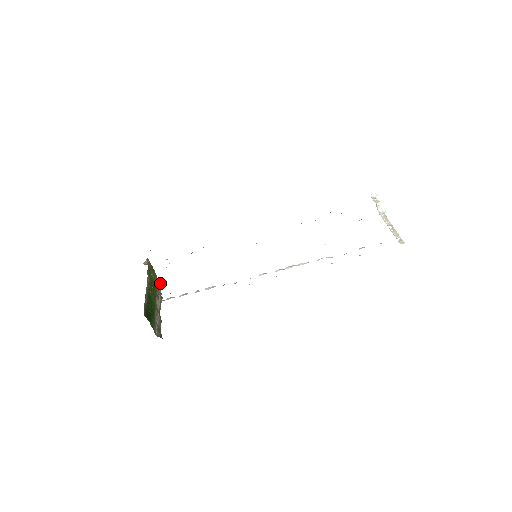
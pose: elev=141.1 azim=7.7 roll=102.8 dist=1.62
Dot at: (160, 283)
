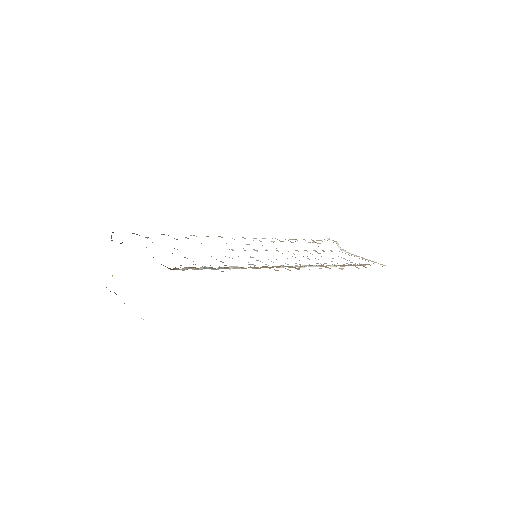
Dot at: occluded
